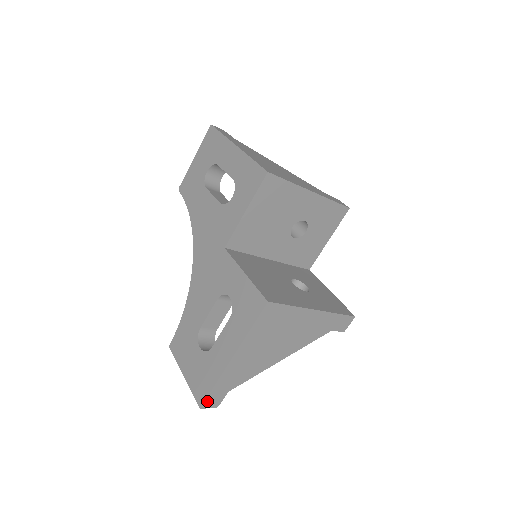
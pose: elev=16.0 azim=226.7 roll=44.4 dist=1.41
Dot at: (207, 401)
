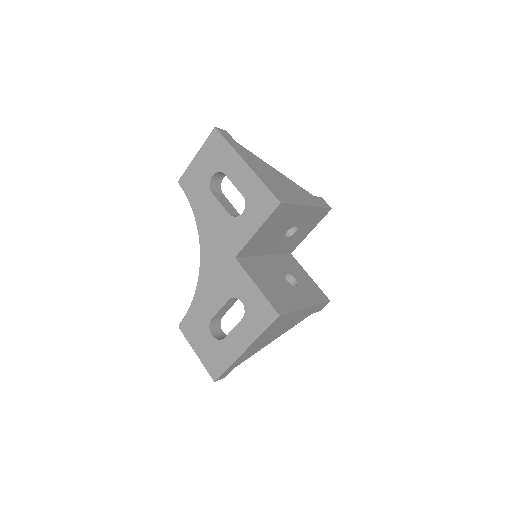
Dot at: (220, 377)
